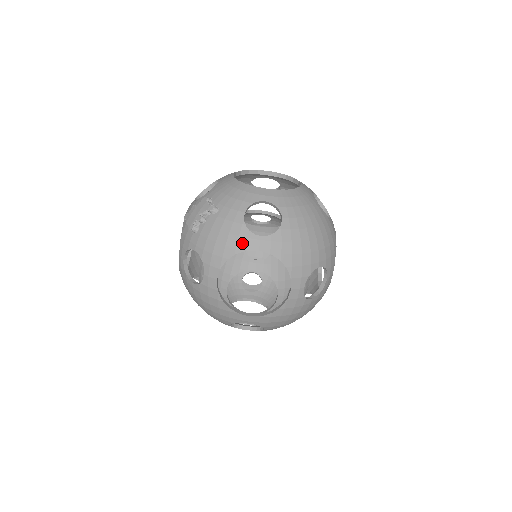
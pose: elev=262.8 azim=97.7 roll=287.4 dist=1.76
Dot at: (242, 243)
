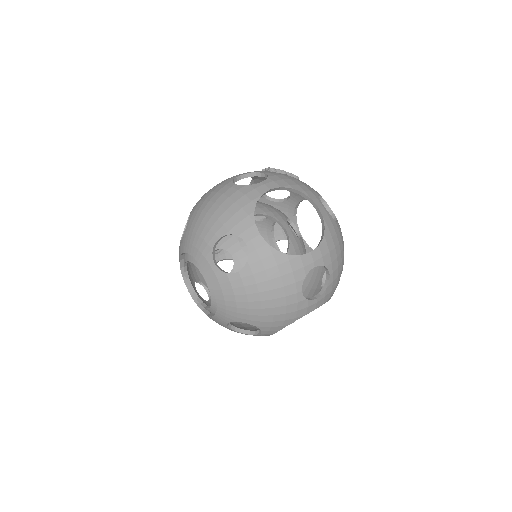
Dot at: (311, 194)
